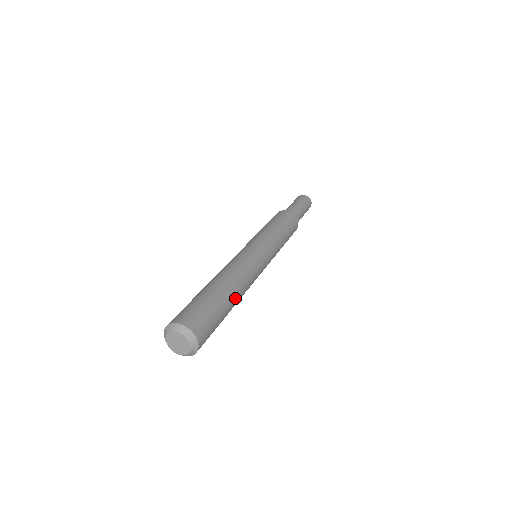
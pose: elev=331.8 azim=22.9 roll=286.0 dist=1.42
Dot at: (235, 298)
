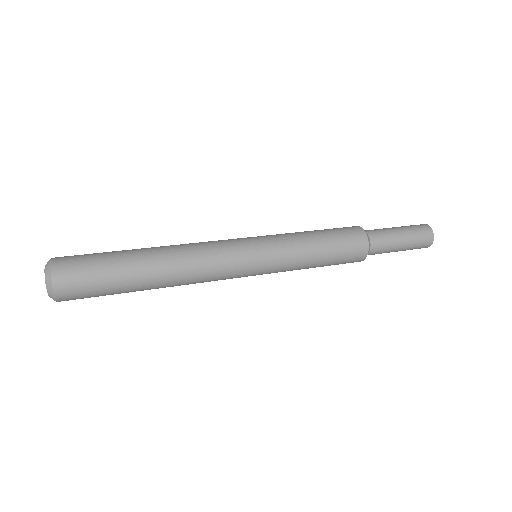
Dot at: (154, 285)
